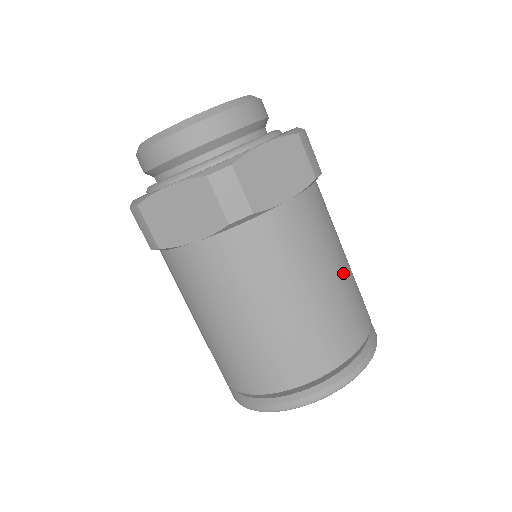
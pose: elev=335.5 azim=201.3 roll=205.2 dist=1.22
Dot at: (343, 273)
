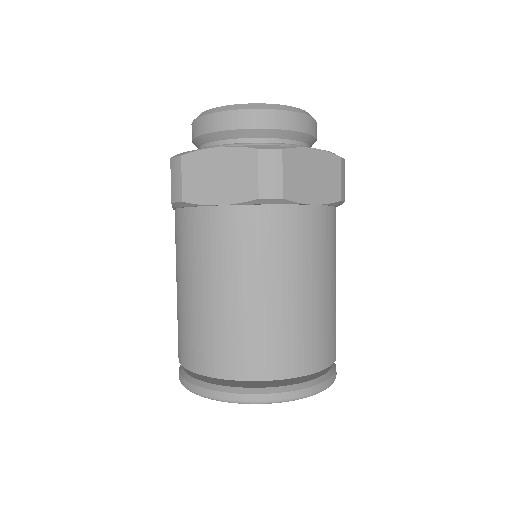
Dot at: (332, 295)
